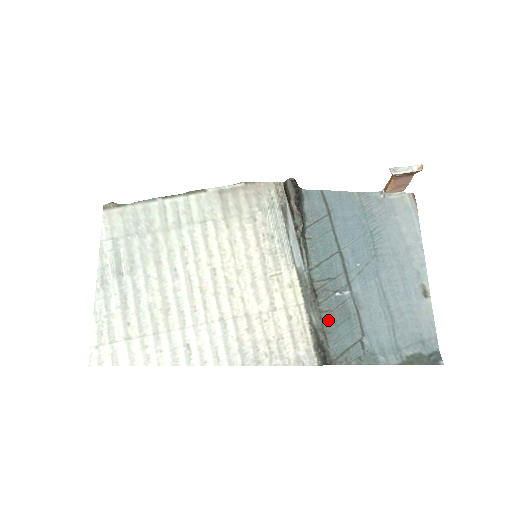
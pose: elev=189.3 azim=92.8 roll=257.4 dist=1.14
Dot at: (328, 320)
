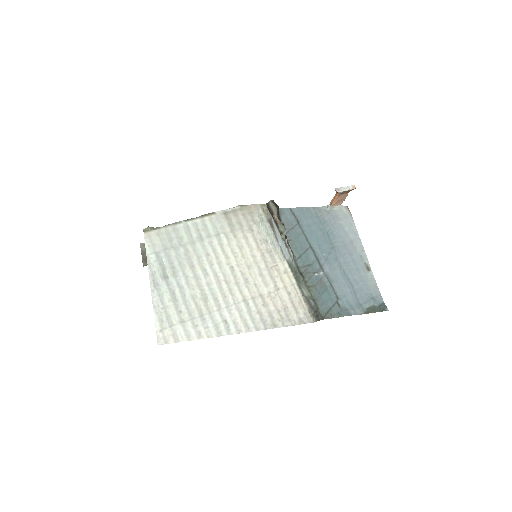
Dot at: (314, 292)
